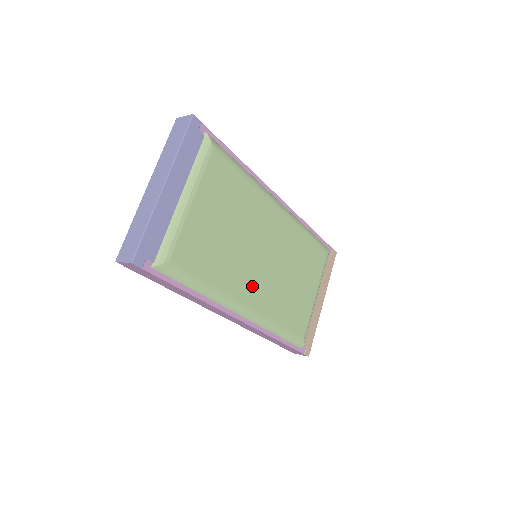
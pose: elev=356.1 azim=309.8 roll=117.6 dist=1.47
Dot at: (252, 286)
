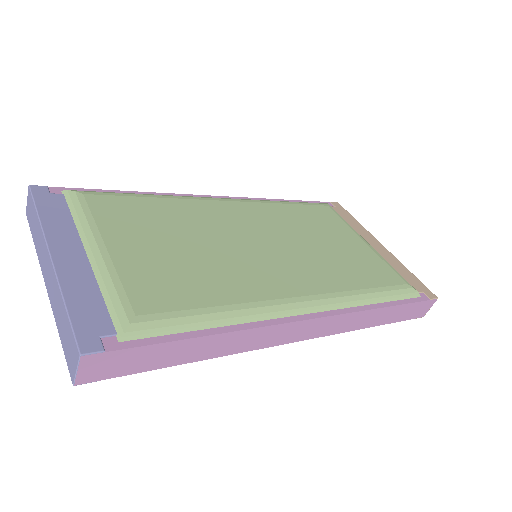
Dot at: (281, 276)
